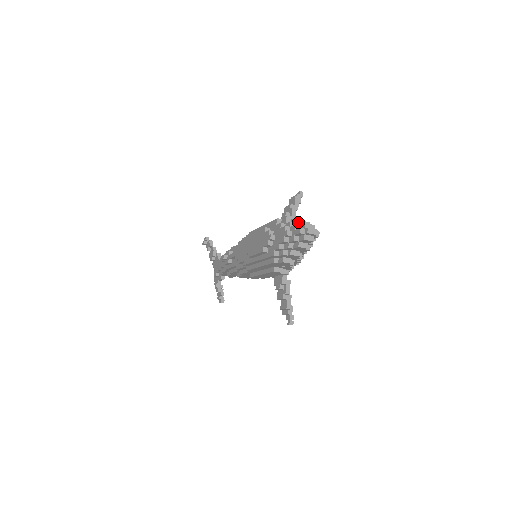
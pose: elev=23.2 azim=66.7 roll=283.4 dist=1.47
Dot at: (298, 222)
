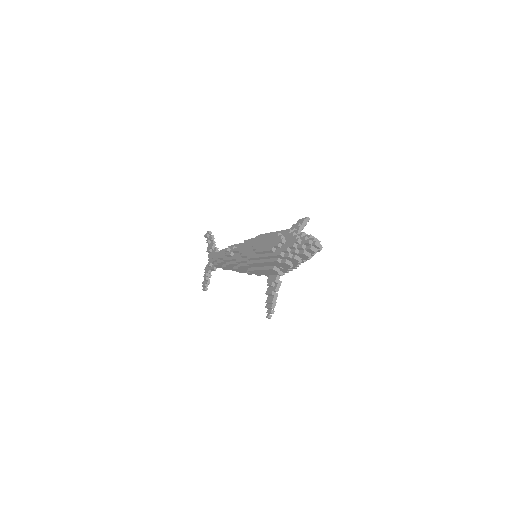
Dot at: (308, 235)
